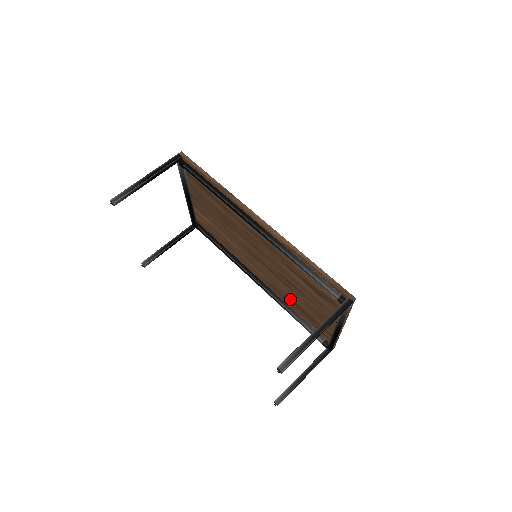
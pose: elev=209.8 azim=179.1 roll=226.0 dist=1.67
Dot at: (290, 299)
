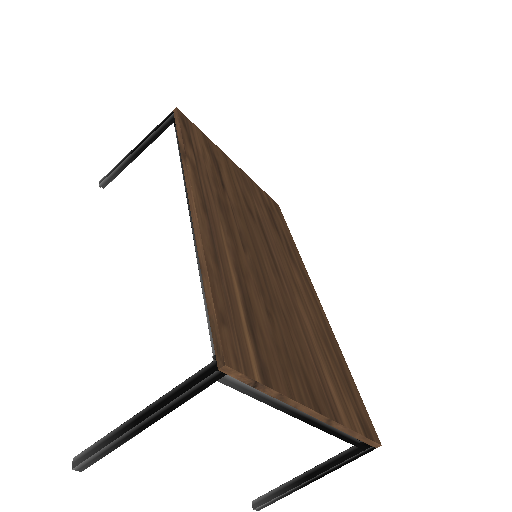
Dot at: occluded
